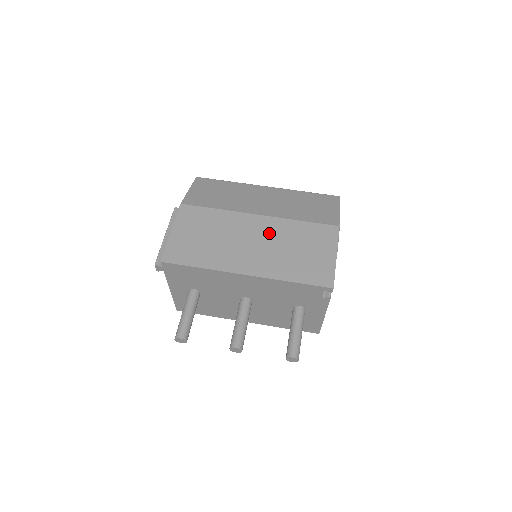
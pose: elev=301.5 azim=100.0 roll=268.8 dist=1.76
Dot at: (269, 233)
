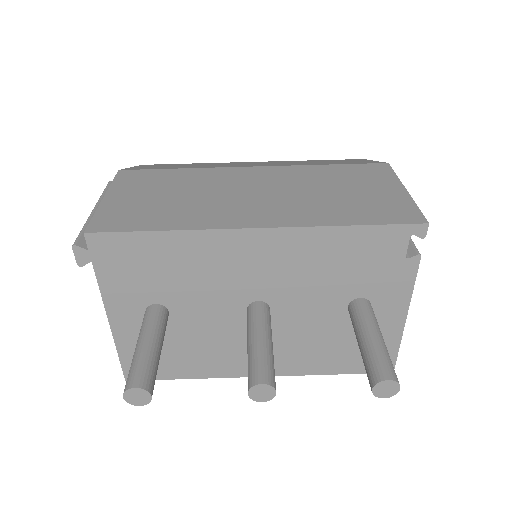
Dot at: (279, 180)
